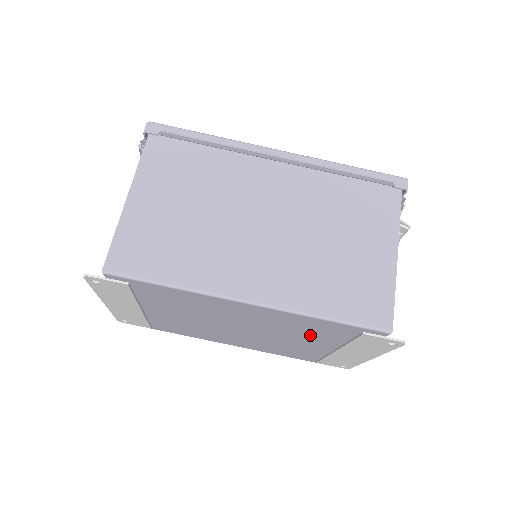
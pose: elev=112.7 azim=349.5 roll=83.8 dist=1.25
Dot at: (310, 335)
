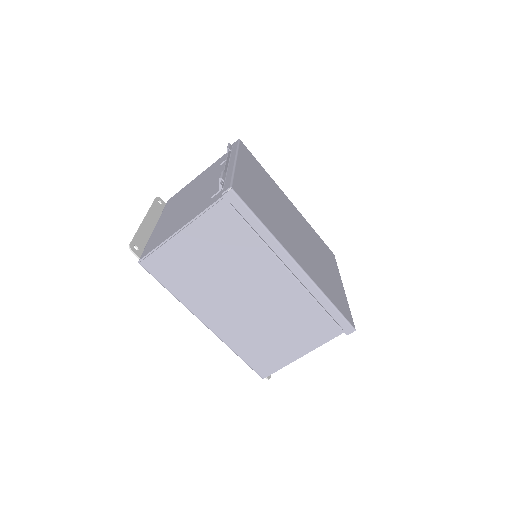
Dot at: occluded
